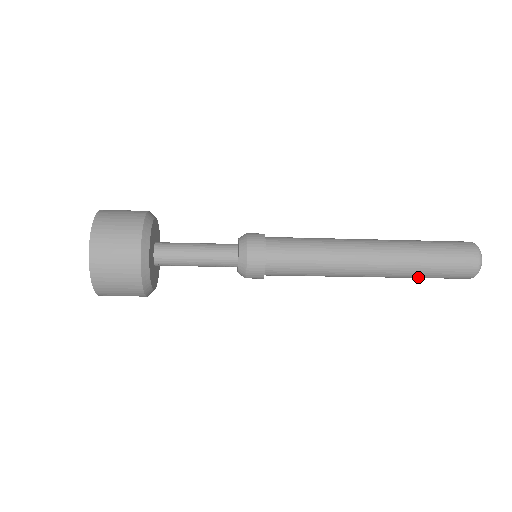
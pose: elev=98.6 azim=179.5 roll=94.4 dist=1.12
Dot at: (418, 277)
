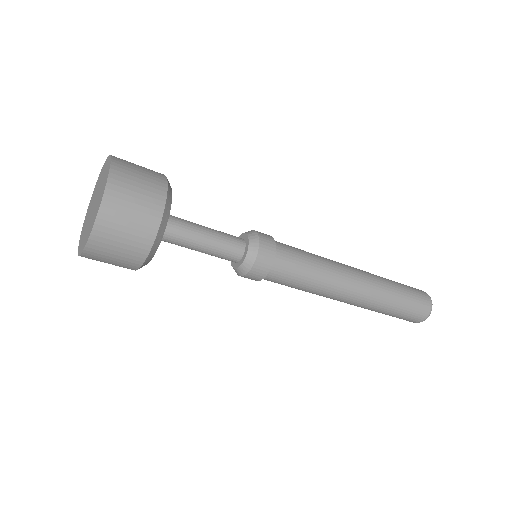
Dot at: occluded
